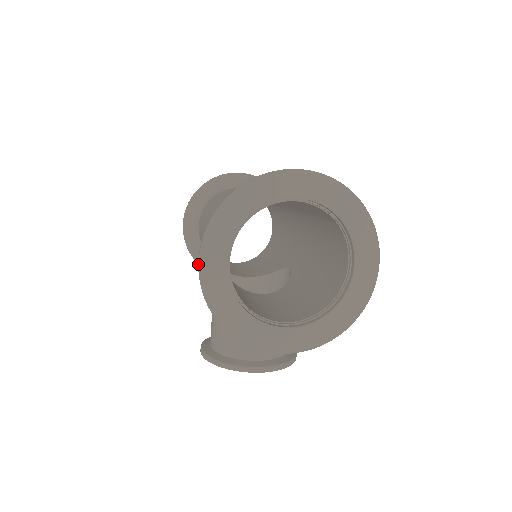
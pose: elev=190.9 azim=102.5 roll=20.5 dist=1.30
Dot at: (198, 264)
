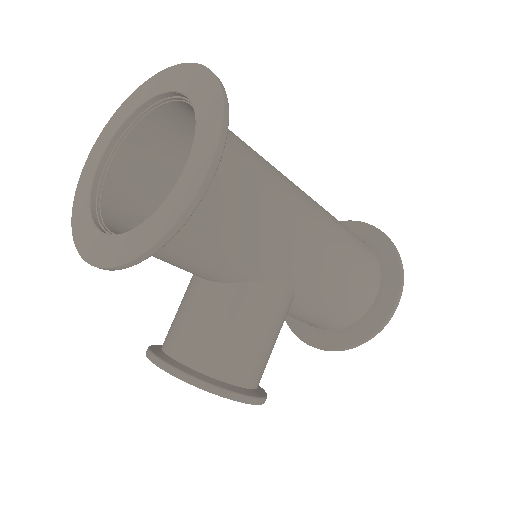
Dot at: (89, 160)
